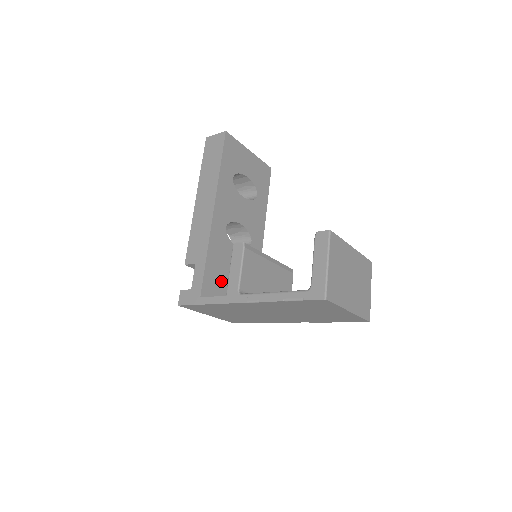
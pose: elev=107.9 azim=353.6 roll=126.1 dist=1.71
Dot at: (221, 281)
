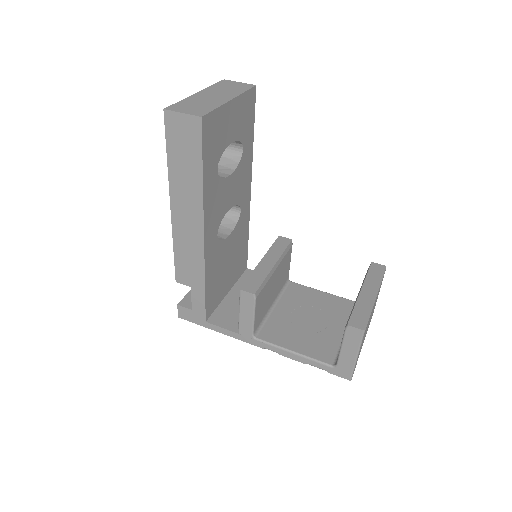
Dot at: (219, 285)
